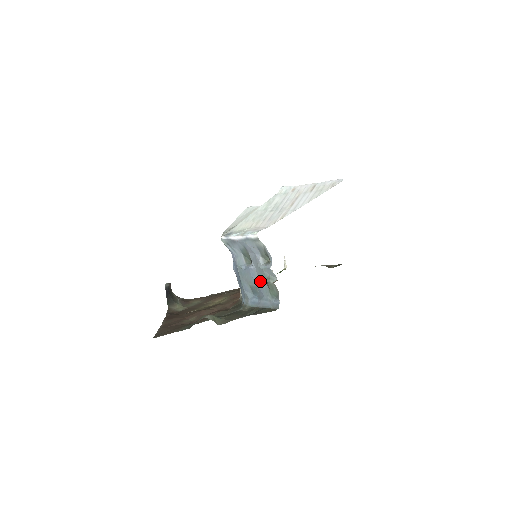
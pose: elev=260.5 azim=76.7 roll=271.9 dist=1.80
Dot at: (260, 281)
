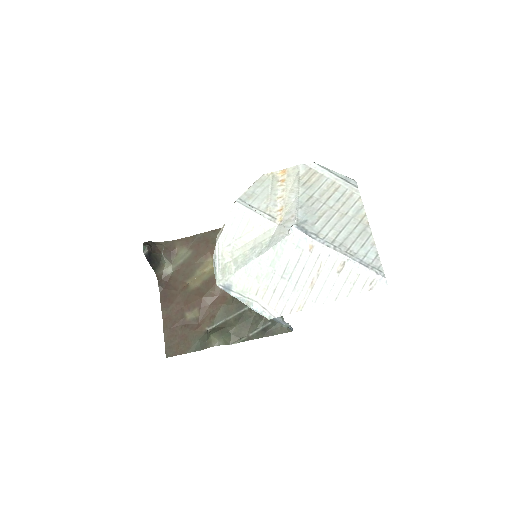
Dot at: occluded
